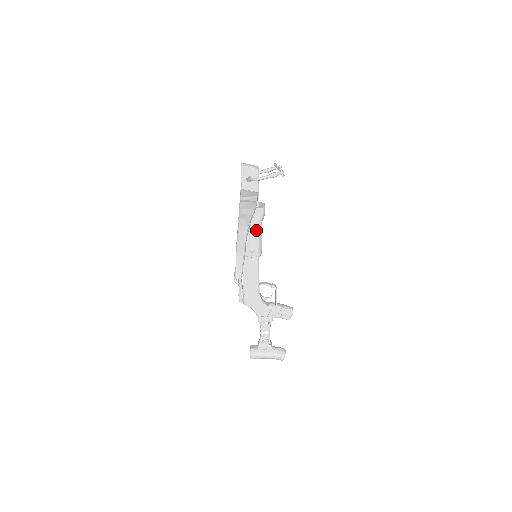
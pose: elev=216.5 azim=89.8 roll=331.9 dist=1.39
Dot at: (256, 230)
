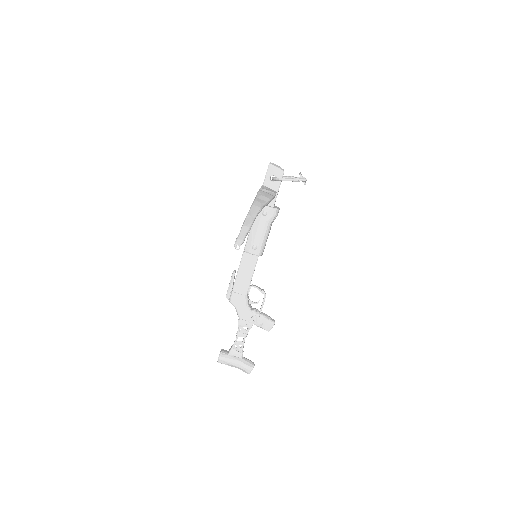
Dot at: (264, 228)
